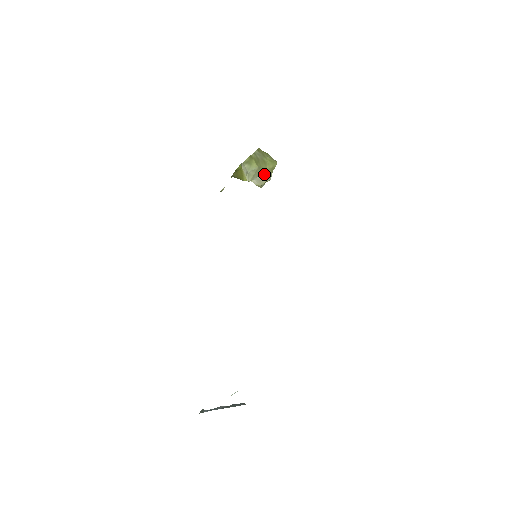
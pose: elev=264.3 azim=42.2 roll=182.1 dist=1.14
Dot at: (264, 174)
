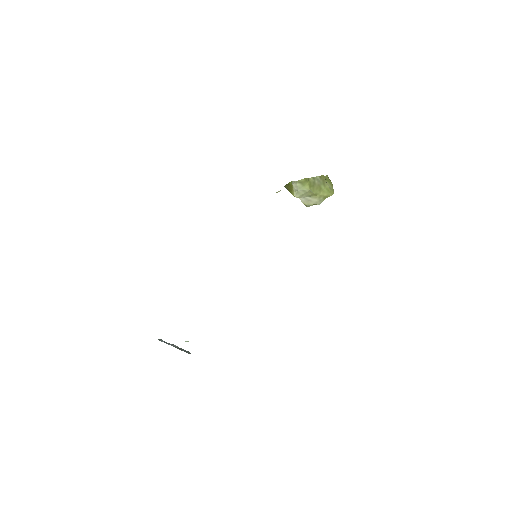
Dot at: (315, 198)
